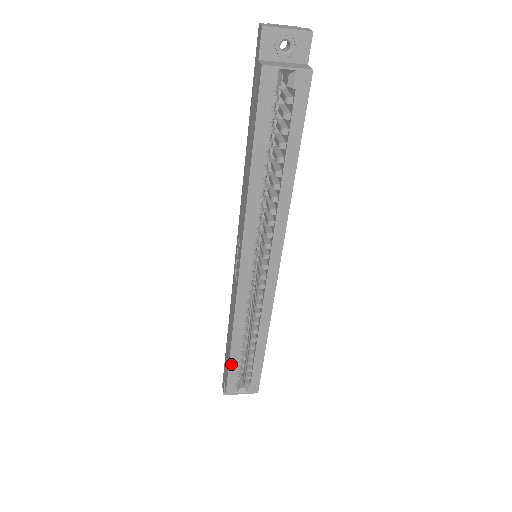
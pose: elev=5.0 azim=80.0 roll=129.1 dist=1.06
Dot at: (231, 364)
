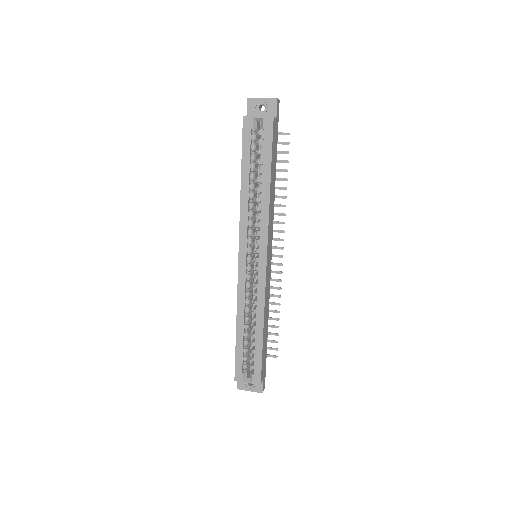
Dot at: (237, 349)
